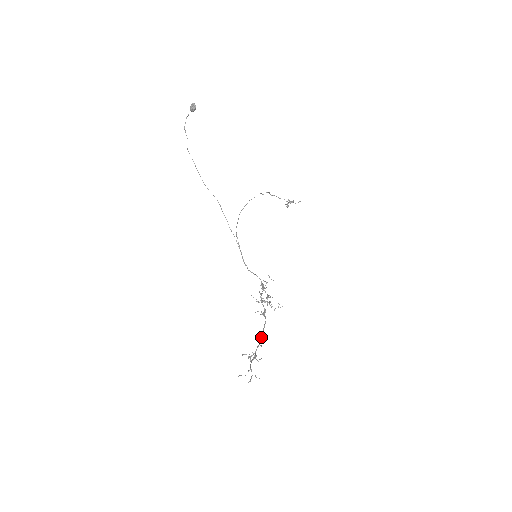
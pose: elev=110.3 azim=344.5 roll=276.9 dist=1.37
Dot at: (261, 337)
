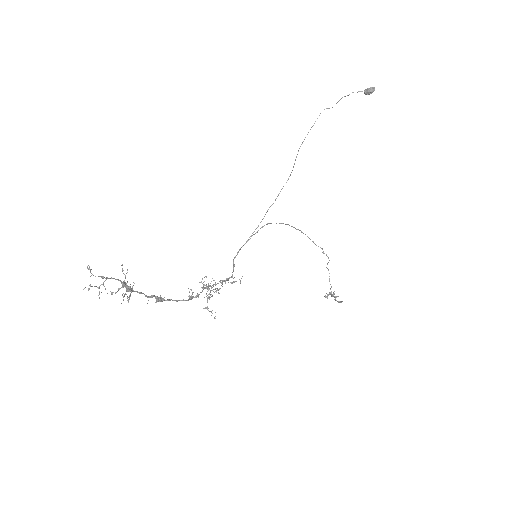
Dot at: (160, 298)
